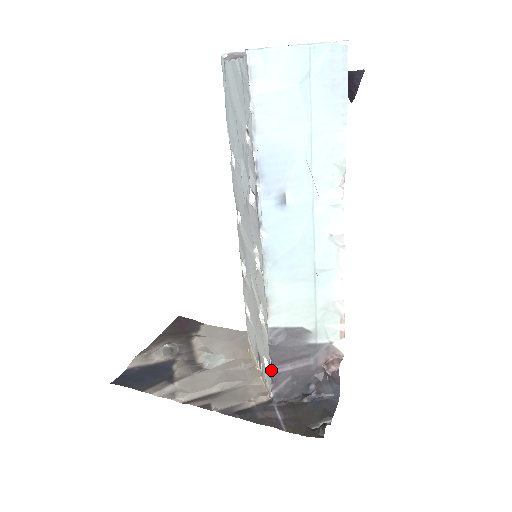
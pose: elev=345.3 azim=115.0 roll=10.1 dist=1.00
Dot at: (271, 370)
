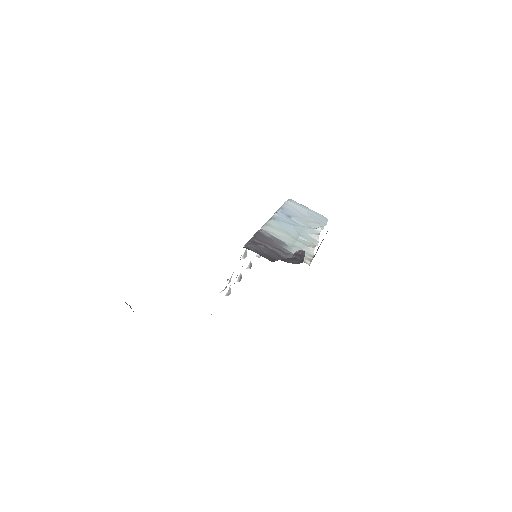
Dot at: (251, 238)
